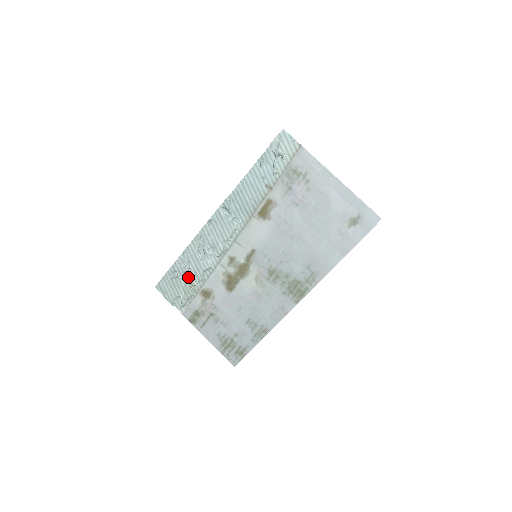
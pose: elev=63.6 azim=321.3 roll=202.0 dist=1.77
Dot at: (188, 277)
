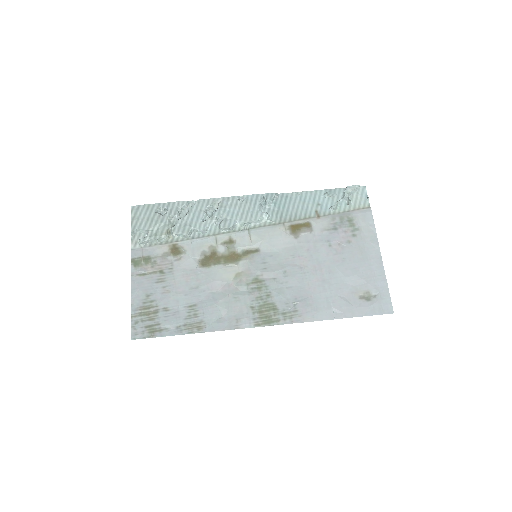
Dot at: (173, 223)
